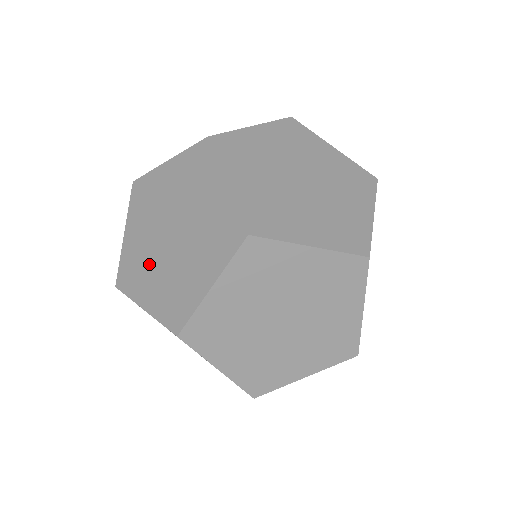
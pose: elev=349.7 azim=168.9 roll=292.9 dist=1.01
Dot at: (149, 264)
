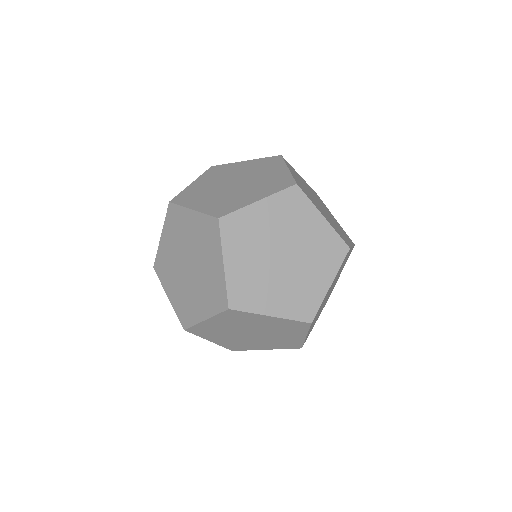
Dot at: (266, 282)
